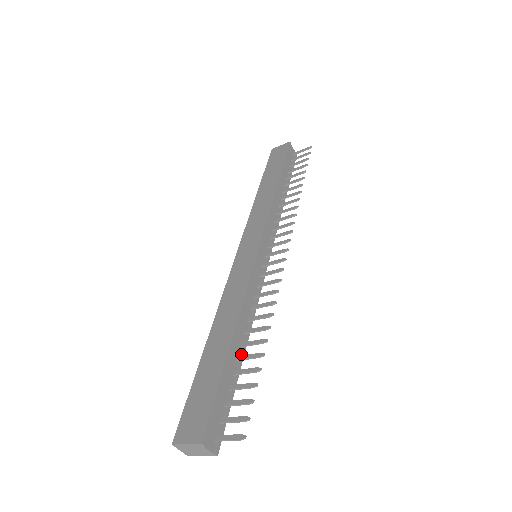
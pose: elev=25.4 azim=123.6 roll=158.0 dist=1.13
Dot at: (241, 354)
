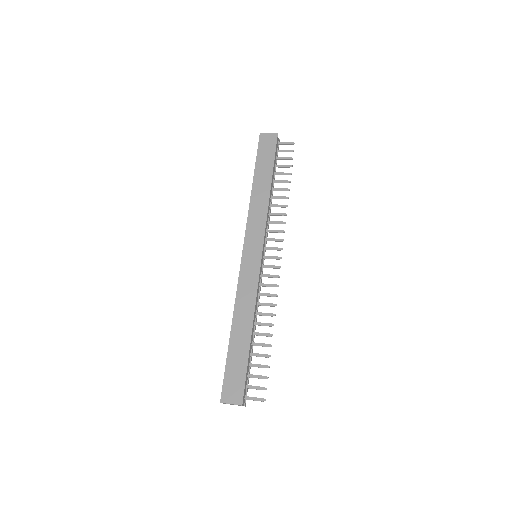
Dot at: (253, 340)
